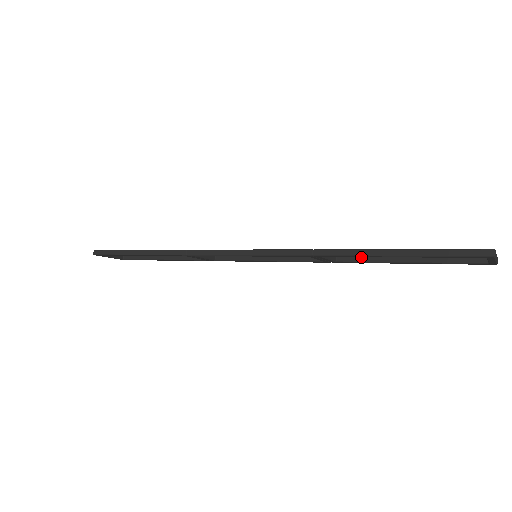
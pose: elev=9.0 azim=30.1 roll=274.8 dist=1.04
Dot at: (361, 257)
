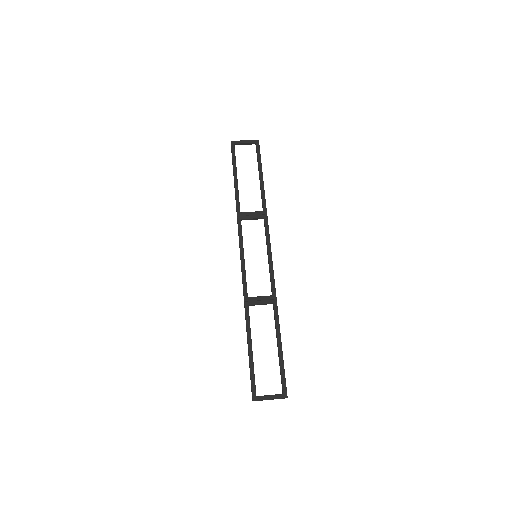
Dot at: (275, 319)
